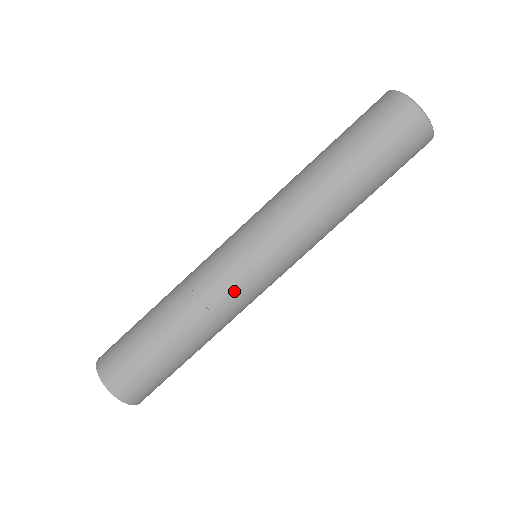
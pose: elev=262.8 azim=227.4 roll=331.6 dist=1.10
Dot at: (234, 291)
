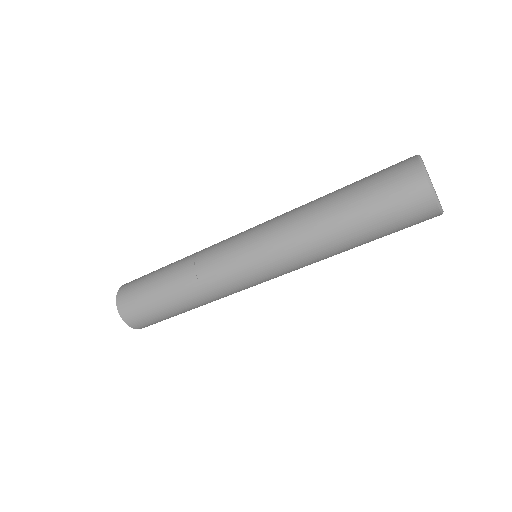
Dot at: occluded
